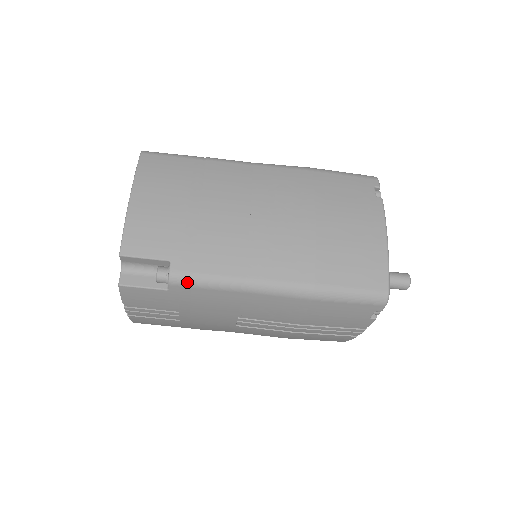
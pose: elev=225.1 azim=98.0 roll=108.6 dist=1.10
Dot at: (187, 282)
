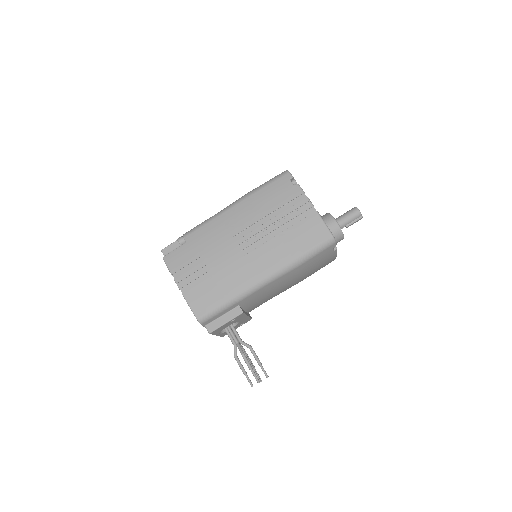
Dot at: (191, 231)
